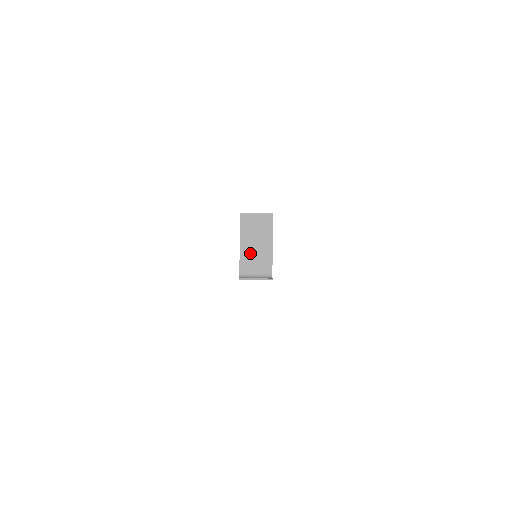
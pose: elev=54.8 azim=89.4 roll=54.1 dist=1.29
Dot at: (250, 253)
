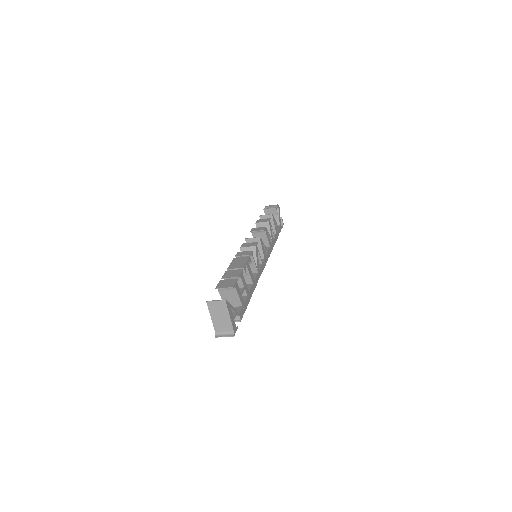
Dot at: (218, 322)
